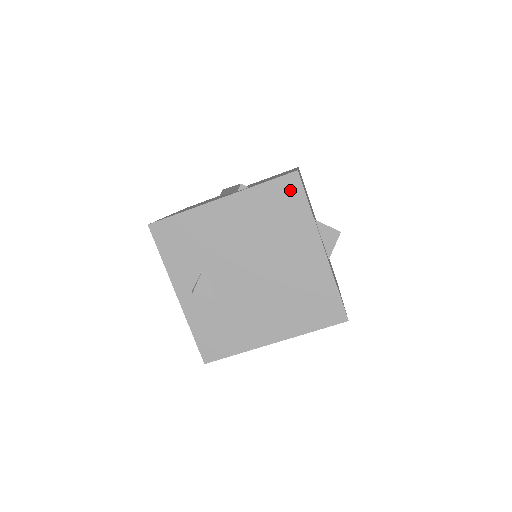
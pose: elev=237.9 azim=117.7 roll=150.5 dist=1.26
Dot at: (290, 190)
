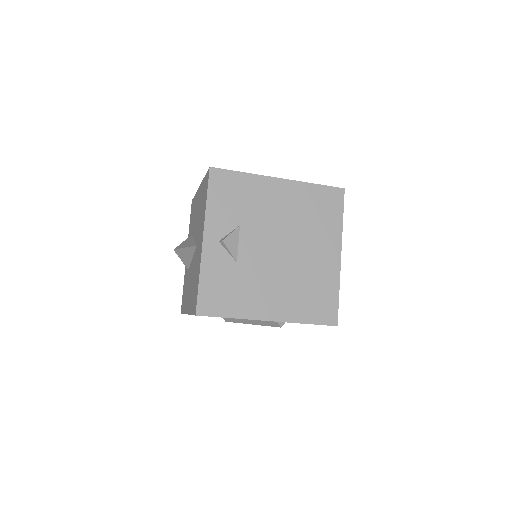
Dot at: (334, 200)
